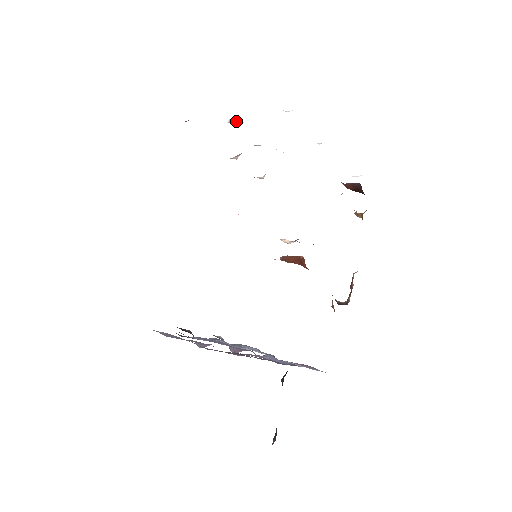
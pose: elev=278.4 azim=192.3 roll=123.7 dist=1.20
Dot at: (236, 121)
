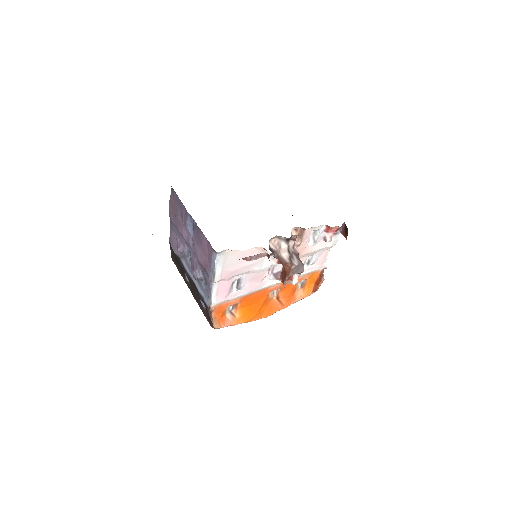
Dot at: occluded
